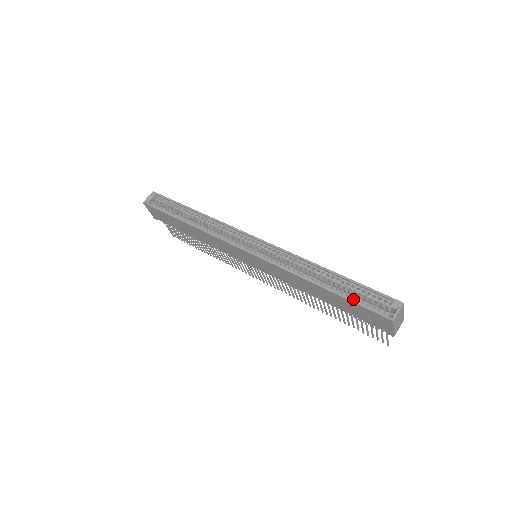
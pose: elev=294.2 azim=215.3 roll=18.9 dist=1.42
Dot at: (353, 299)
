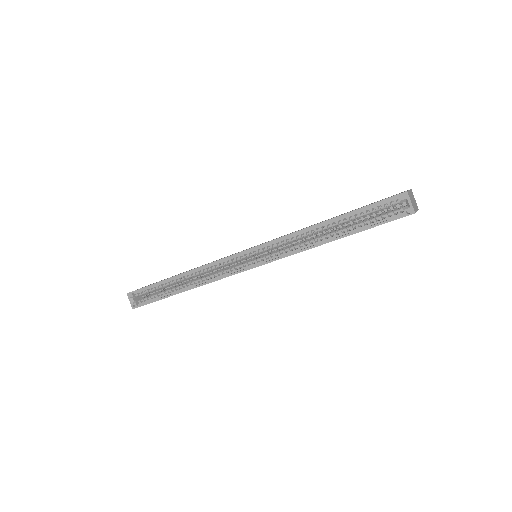
Dot at: (368, 225)
